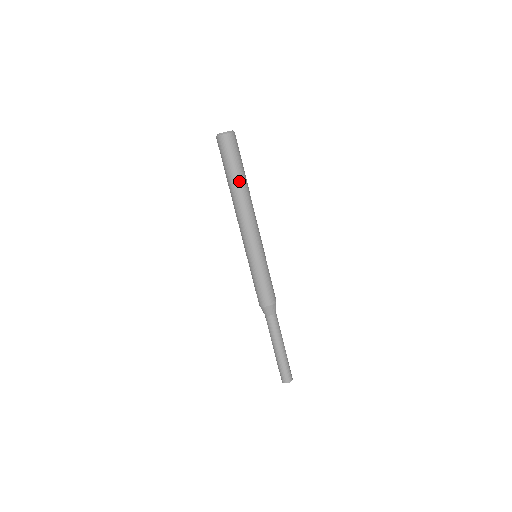
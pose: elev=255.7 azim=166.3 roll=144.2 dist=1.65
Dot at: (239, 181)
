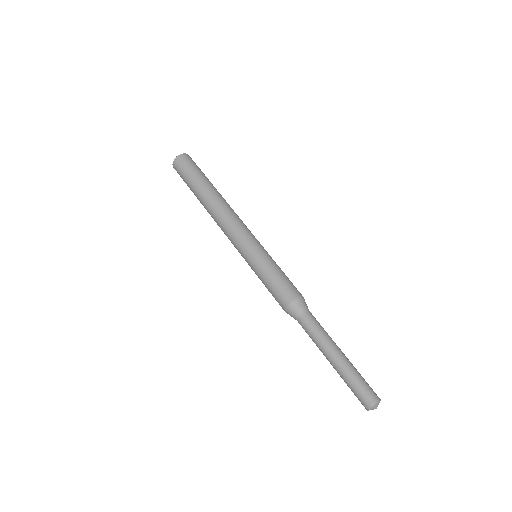
Dot at: (211, 186)
